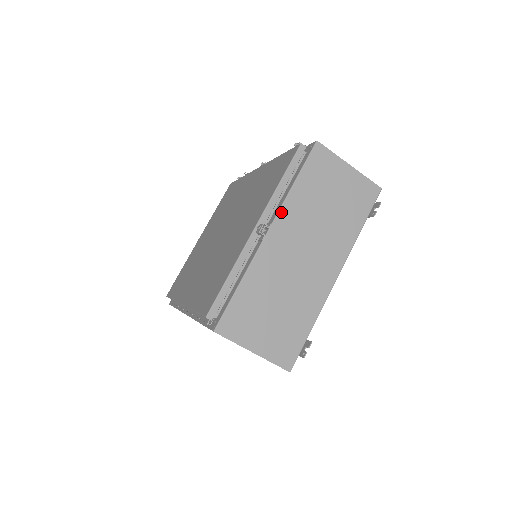
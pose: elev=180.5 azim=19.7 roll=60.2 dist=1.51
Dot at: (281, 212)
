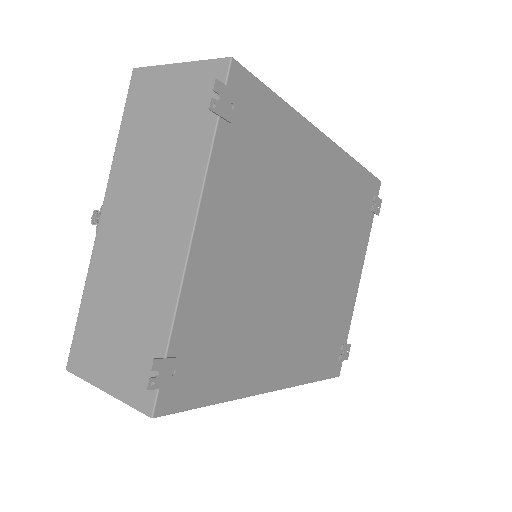
Dot at: (109, 185)
